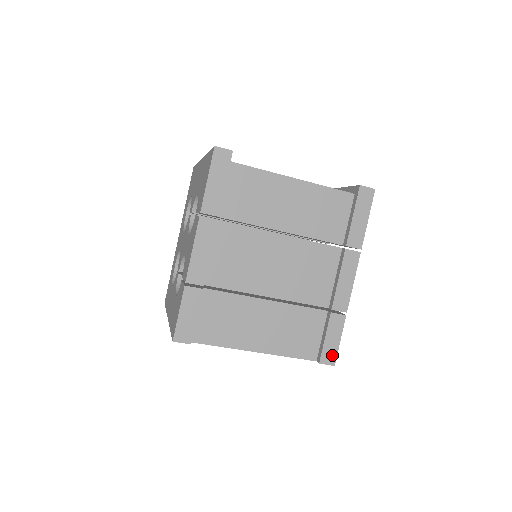
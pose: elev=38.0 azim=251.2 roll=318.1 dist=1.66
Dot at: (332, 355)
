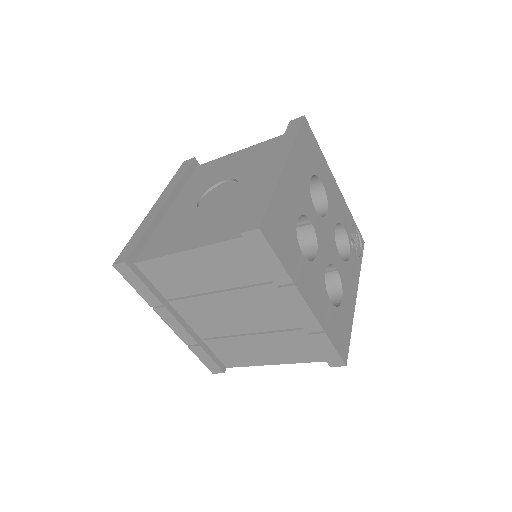
Dot at: (337, 360)
